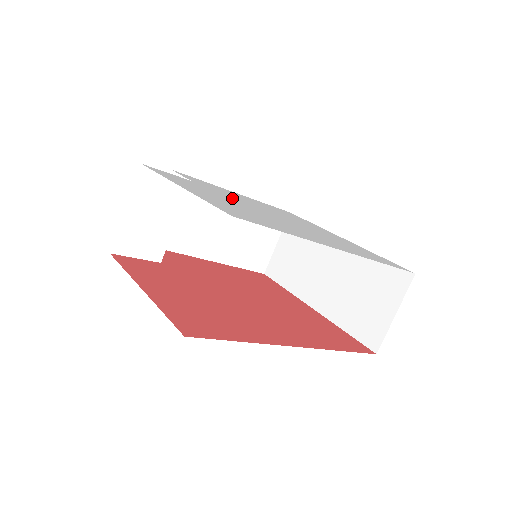
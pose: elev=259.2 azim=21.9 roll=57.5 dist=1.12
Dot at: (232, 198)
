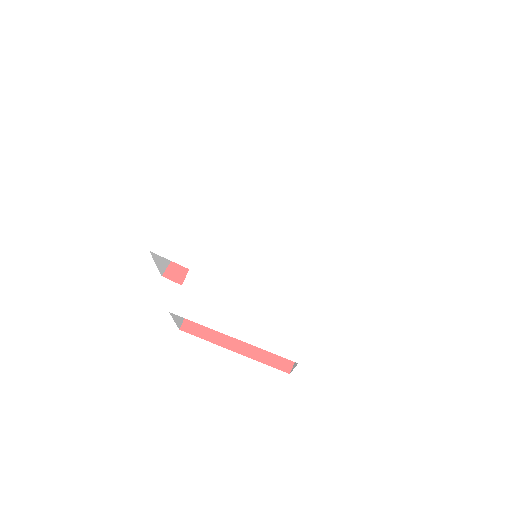
Dot at: (227, 260)
